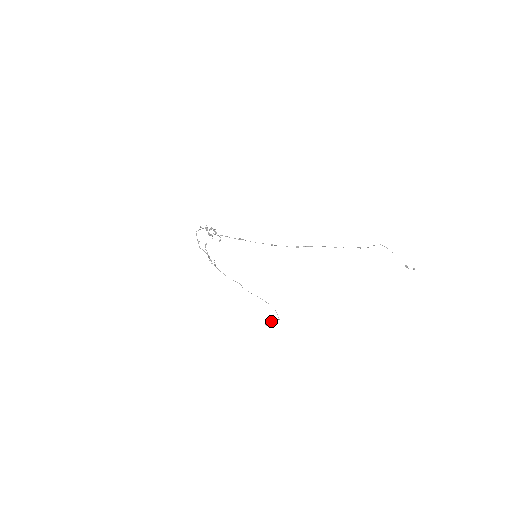
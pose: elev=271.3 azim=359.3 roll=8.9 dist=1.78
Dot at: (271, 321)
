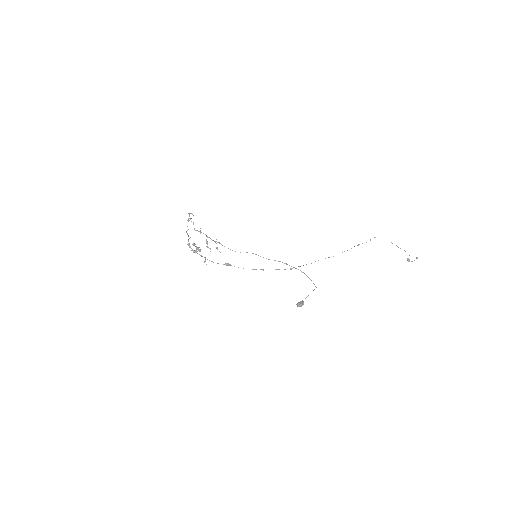
Dot at: (303, 301)
